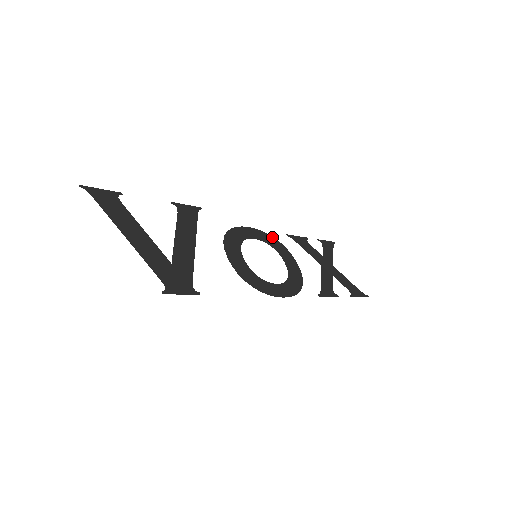
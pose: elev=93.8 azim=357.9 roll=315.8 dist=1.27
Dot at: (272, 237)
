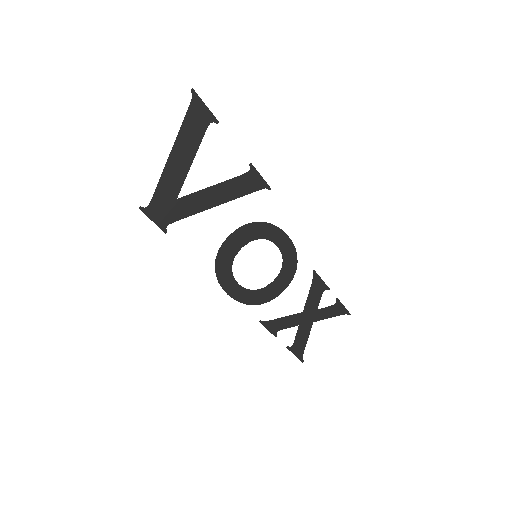
Dot at: (296, 260)
